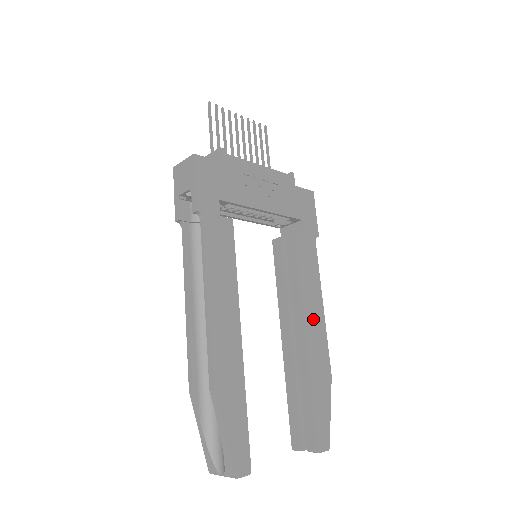
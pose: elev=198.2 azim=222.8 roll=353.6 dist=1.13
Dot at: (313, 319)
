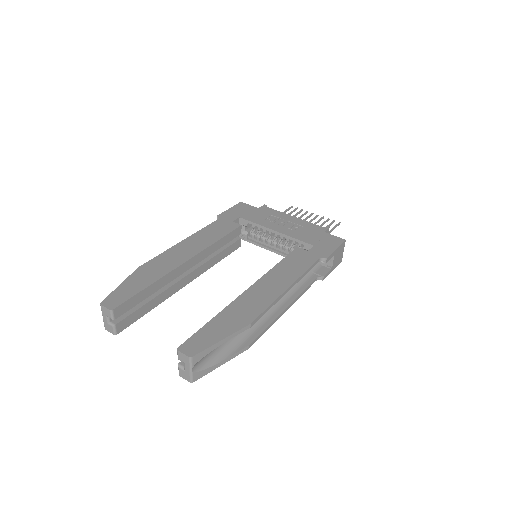
Dot at: (267, 287)
